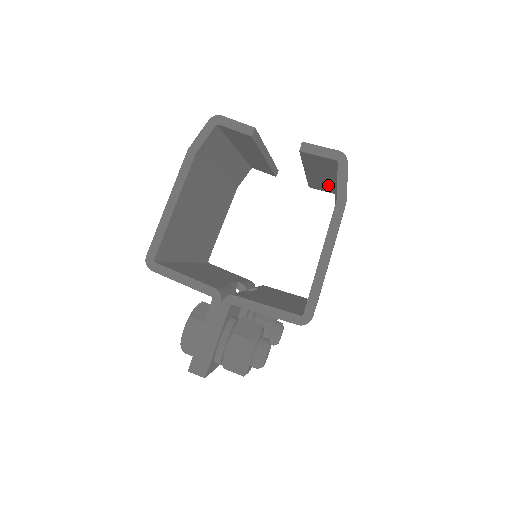
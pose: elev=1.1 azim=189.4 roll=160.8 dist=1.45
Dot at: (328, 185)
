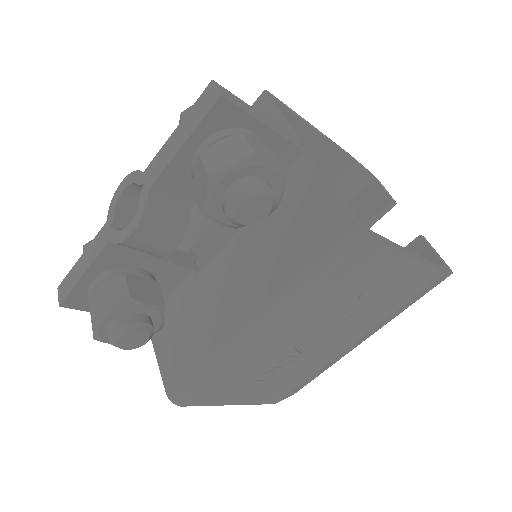
Dot at: occluded
